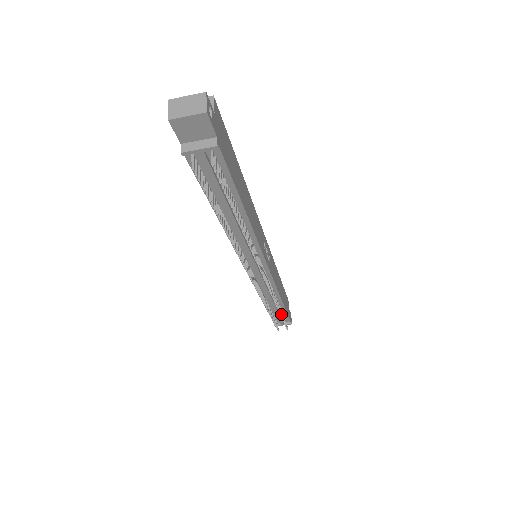
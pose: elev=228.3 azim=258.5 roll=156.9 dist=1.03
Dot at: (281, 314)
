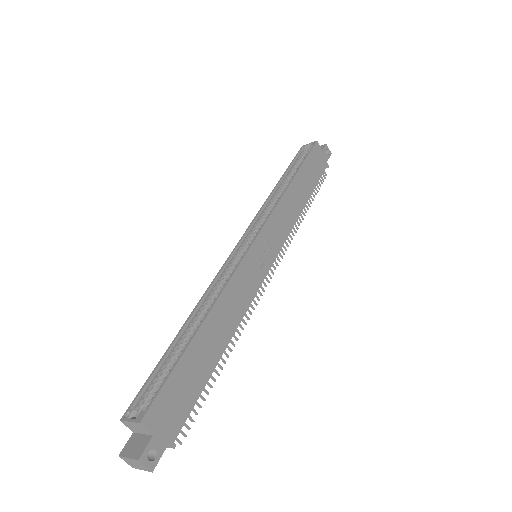
Dot at: (311, 203)
